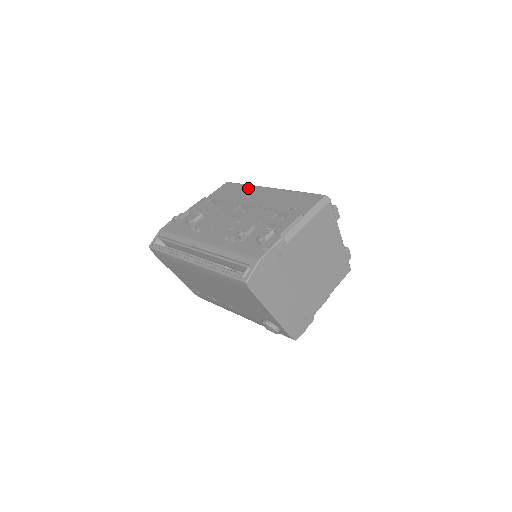
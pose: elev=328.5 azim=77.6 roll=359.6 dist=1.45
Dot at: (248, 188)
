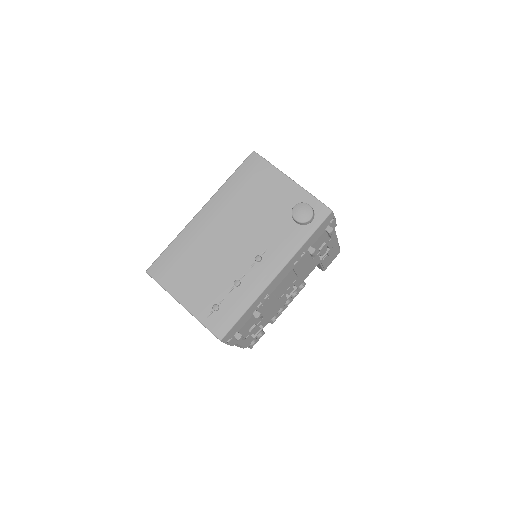
Dot at: occluded
